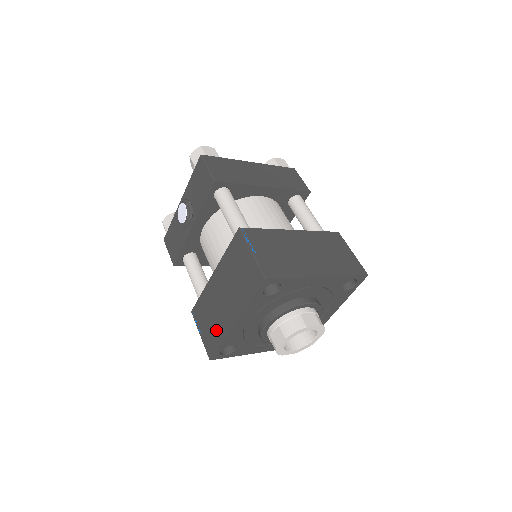
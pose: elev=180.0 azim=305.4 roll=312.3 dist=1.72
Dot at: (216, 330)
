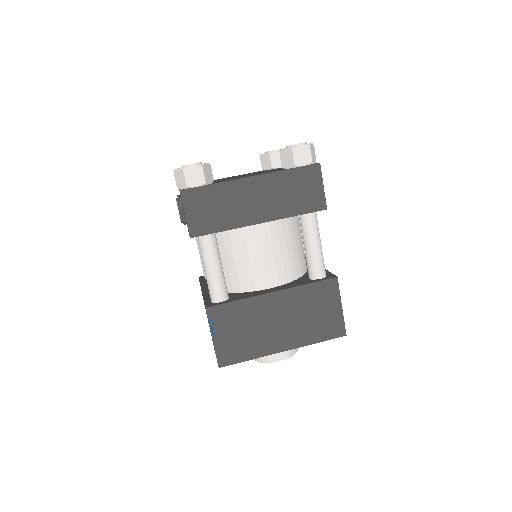
Dot at: occluded
